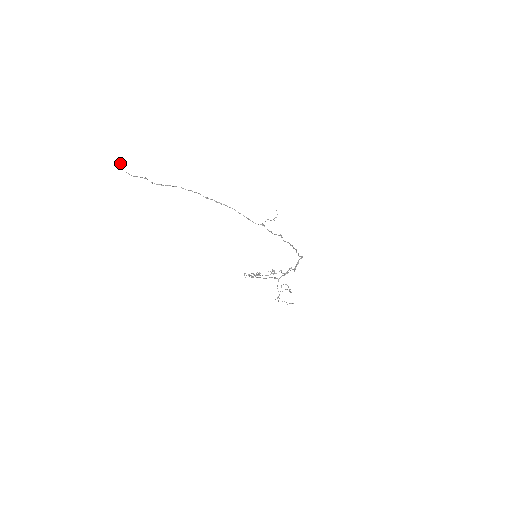
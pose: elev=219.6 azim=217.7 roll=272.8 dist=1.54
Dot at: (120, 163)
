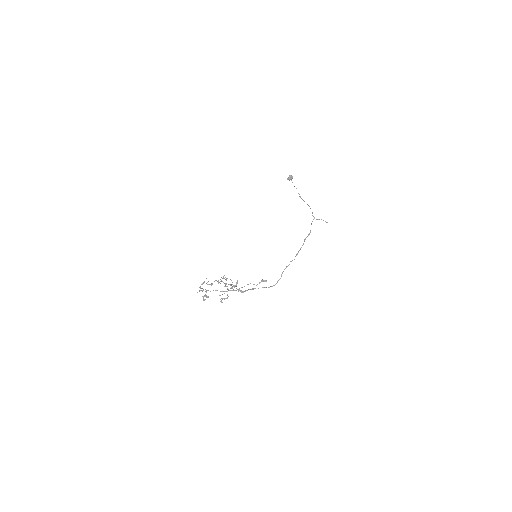
Dot at: (292, 177)
